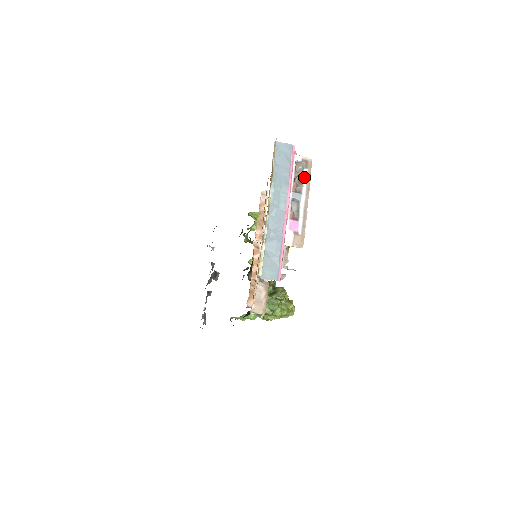
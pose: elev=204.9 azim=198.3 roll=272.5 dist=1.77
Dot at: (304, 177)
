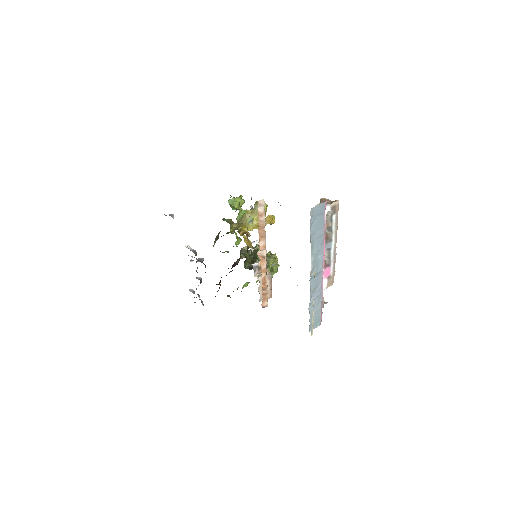
Dot at: (333, 224)
